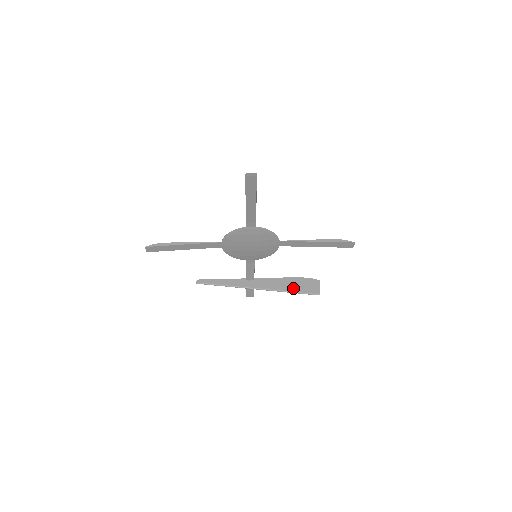
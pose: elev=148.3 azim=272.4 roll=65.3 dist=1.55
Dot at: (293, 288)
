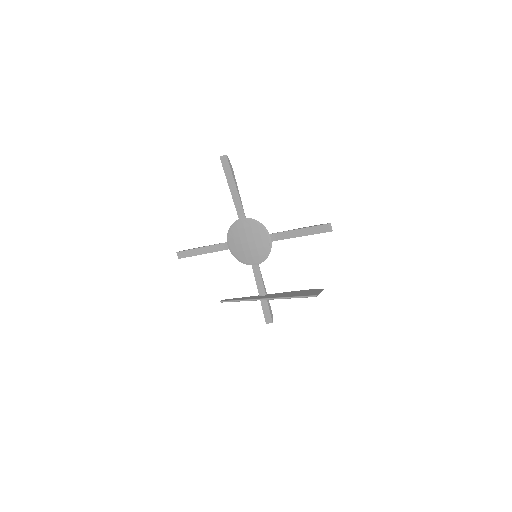
Dot at: (296, 295)
